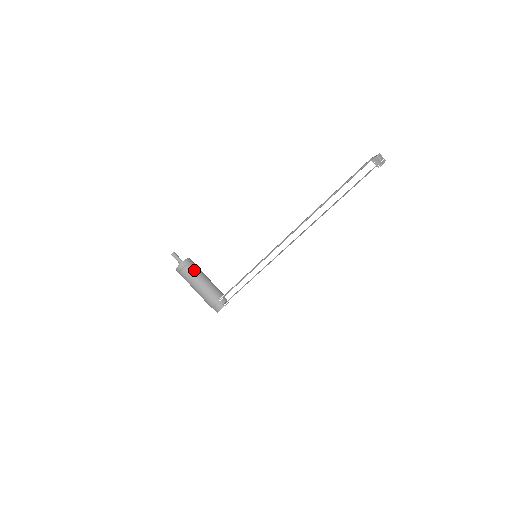
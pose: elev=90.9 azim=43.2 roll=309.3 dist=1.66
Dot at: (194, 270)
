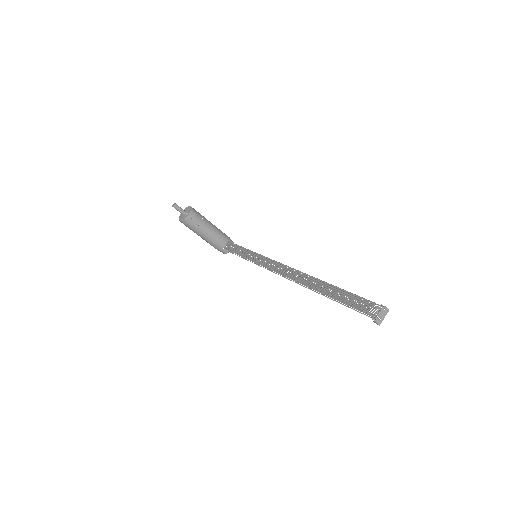
Dot at: (197, 225)
